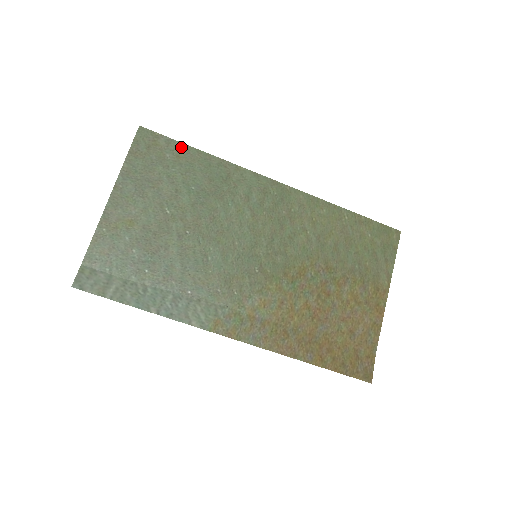
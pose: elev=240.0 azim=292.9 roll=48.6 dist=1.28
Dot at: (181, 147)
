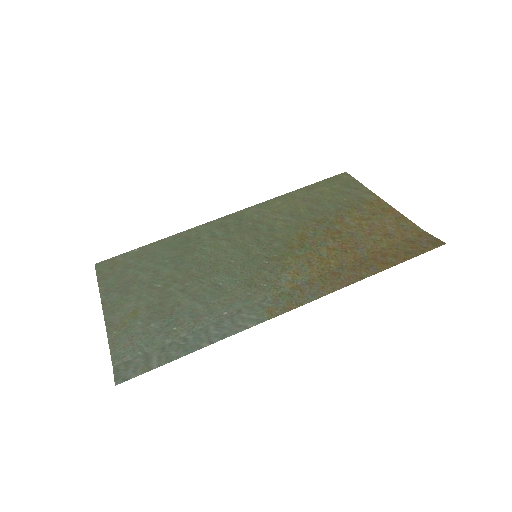
Dot at: (137, 251)
